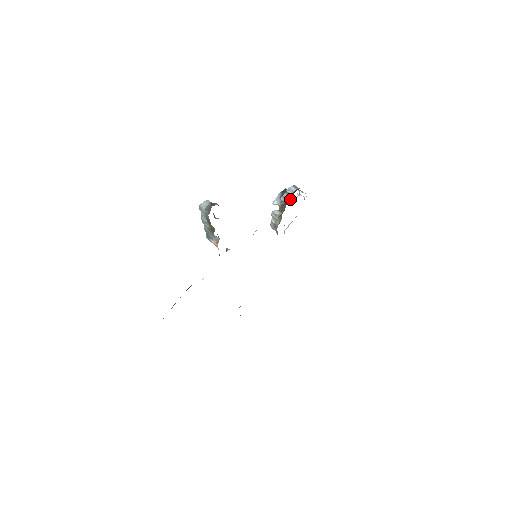
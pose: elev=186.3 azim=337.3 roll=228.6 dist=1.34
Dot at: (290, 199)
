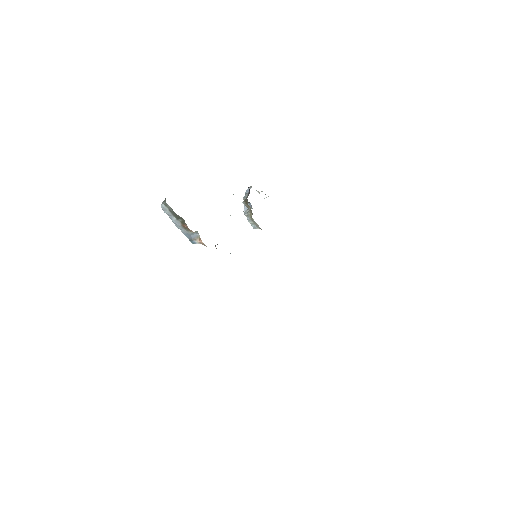
Dot at: (248, 193)
